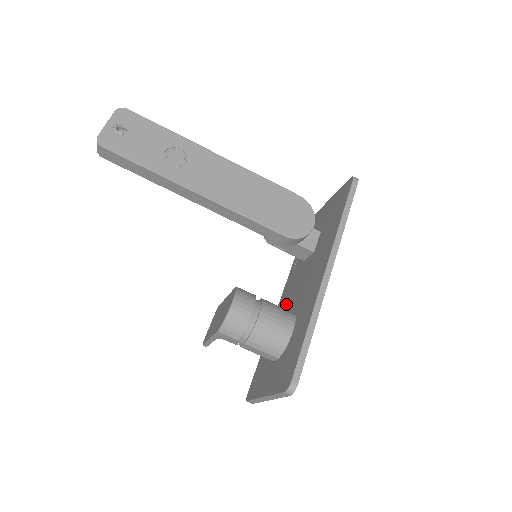
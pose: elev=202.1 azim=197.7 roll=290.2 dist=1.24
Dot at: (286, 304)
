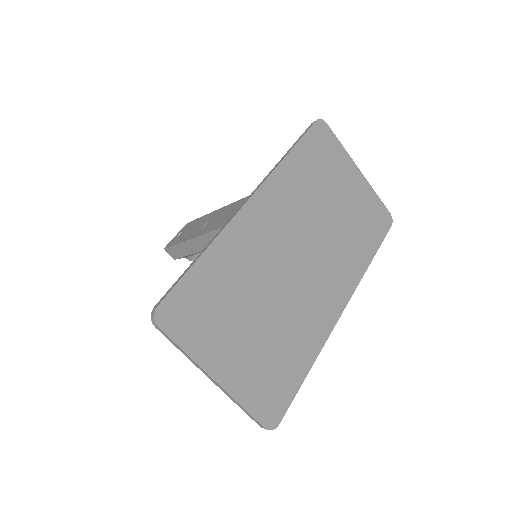
Dot at: occluded
